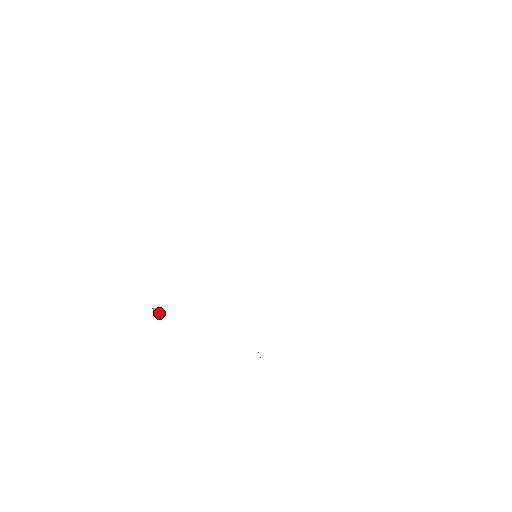
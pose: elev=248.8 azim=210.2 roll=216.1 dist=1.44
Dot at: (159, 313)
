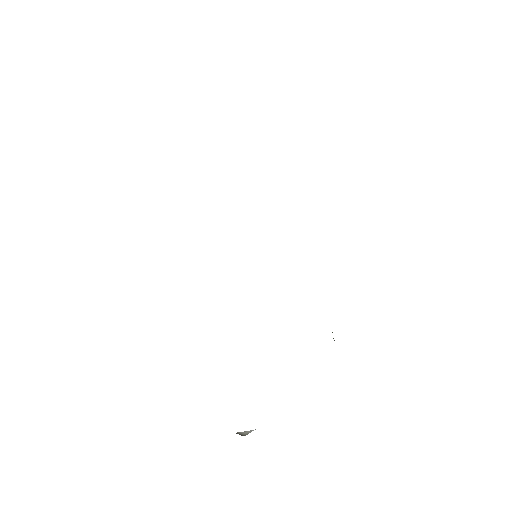
Dot at: (247, 434)
